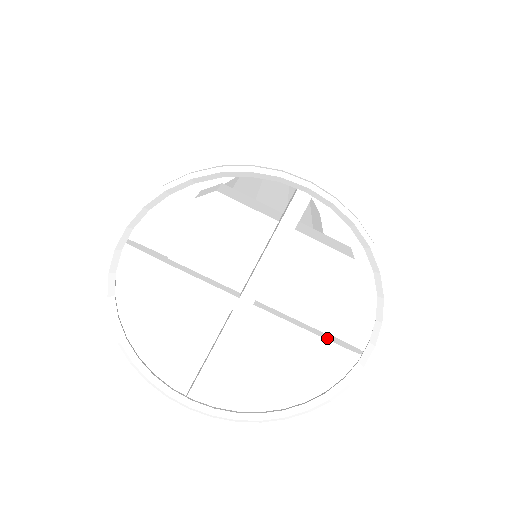
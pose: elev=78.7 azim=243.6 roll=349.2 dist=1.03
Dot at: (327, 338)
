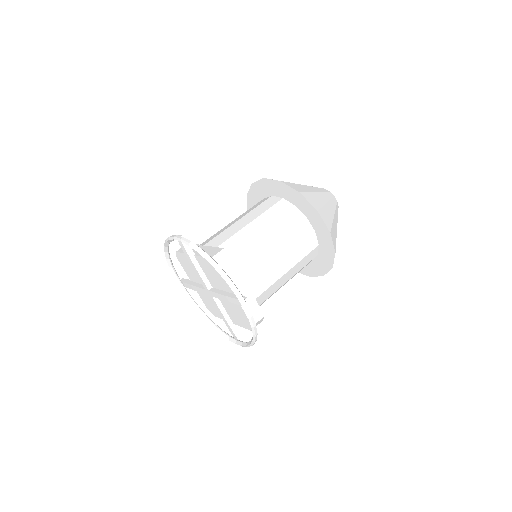
Dot at: (231, 326)
